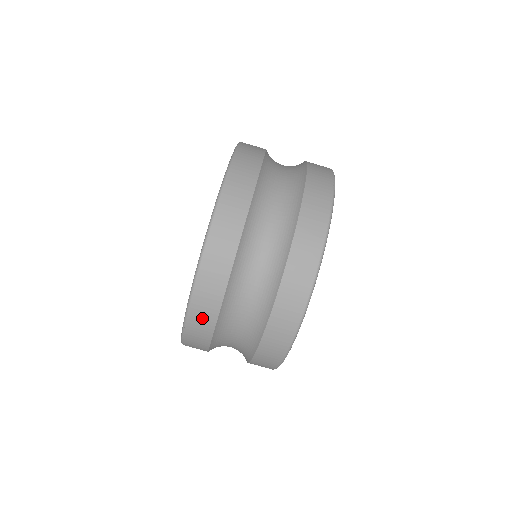
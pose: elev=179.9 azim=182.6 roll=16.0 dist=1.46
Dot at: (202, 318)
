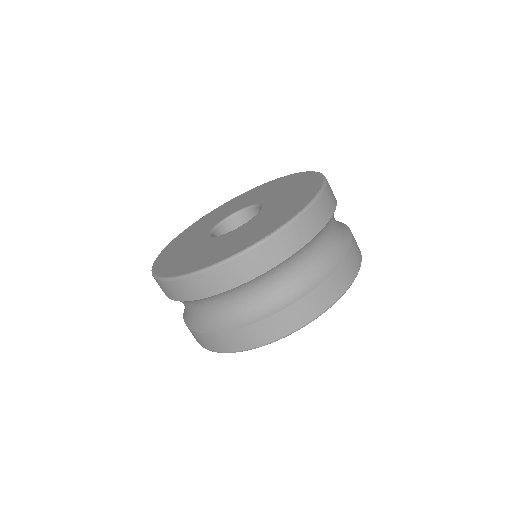
Dot at: occluded
